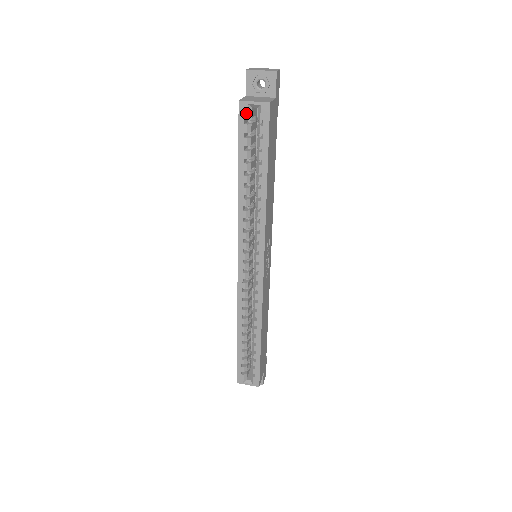
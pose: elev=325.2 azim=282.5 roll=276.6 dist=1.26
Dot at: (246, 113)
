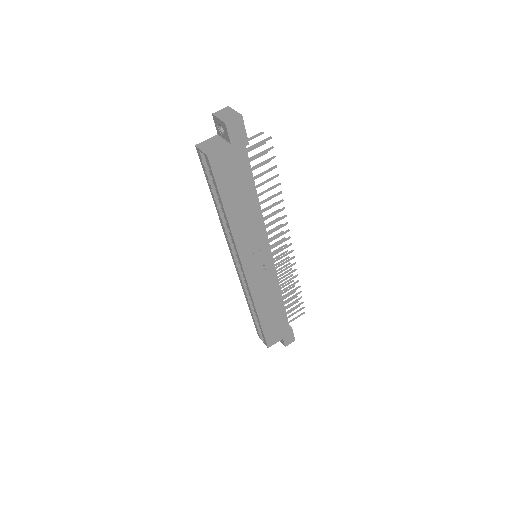
Dot at: (201, 156)
